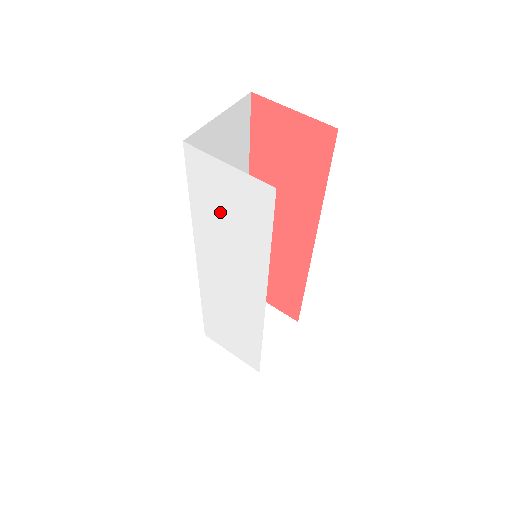
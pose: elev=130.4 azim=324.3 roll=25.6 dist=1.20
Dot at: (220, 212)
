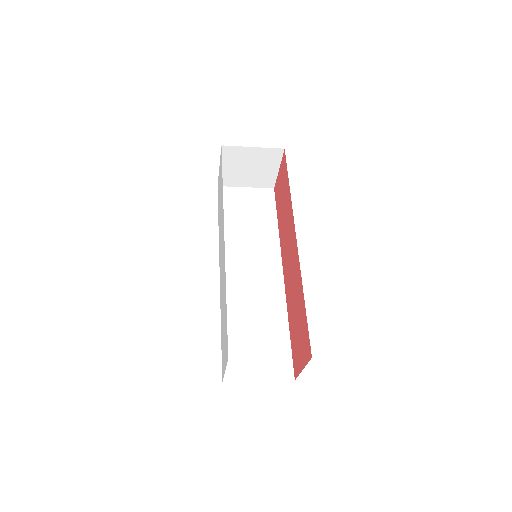
Dot at: occluded
